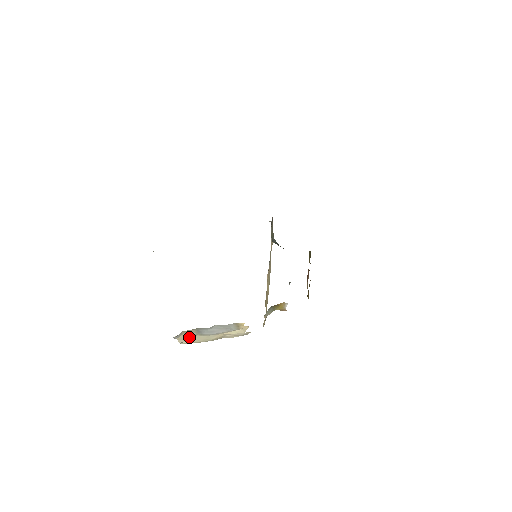
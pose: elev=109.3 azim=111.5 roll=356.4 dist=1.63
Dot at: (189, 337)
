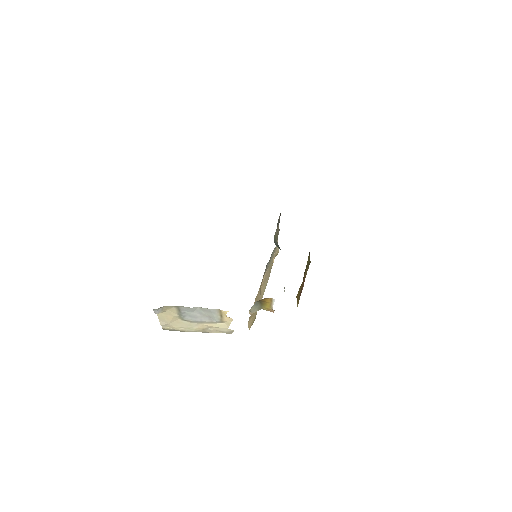
Dot at: (171, 318)
